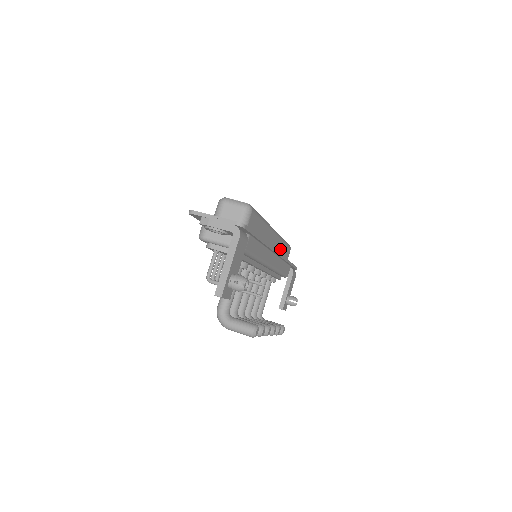
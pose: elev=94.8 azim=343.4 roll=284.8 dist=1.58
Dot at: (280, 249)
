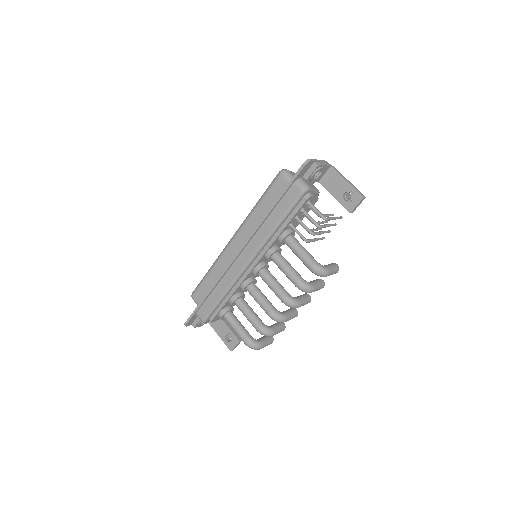
Dot at: occluded
